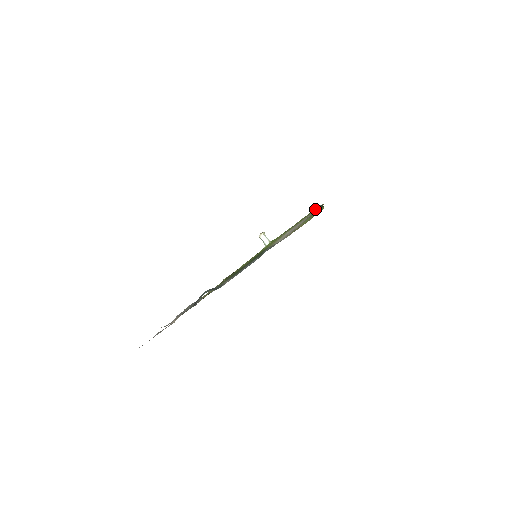
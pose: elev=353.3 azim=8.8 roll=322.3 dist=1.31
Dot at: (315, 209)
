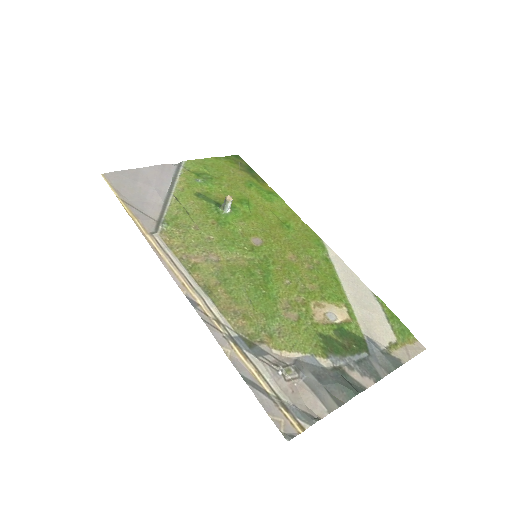
Dot at: (327, 251)
